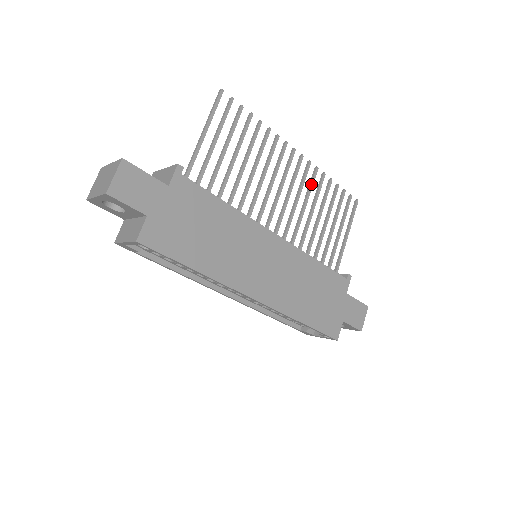
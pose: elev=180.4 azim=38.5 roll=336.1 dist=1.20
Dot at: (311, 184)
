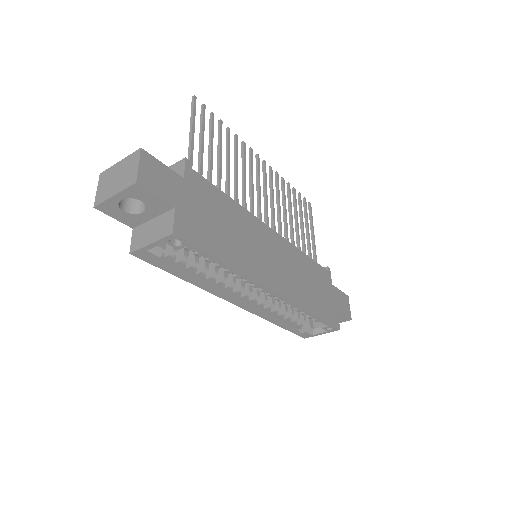
Dot at: (278, 187)
